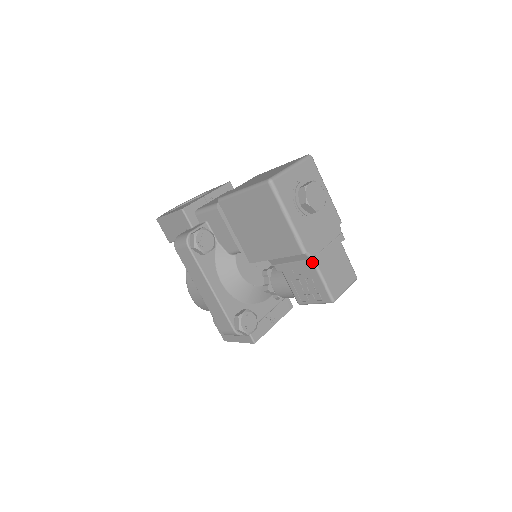
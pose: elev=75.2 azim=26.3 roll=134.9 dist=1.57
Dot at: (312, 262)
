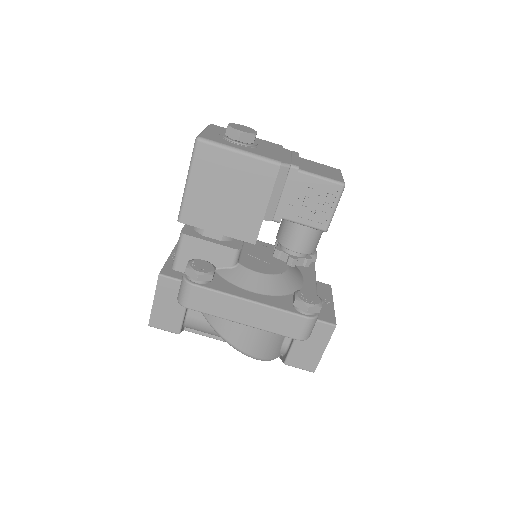
Dot at: (294, 168)
